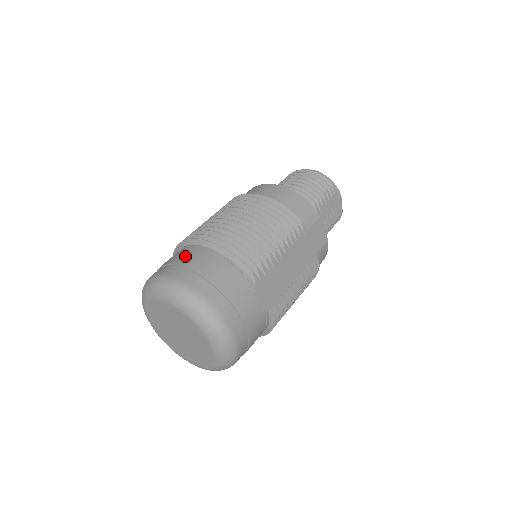
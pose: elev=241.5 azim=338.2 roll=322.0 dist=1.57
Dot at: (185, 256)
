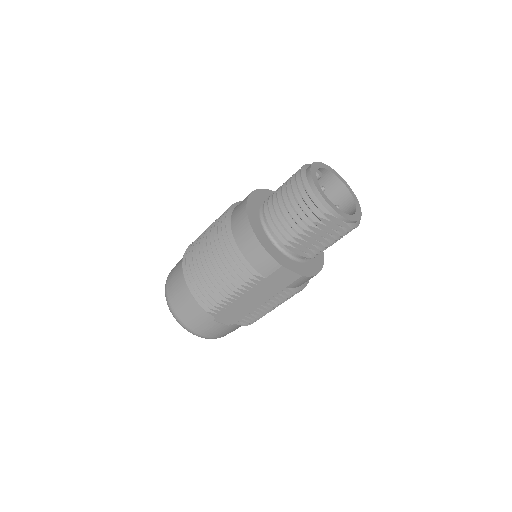
Dot at: (177, 276)
